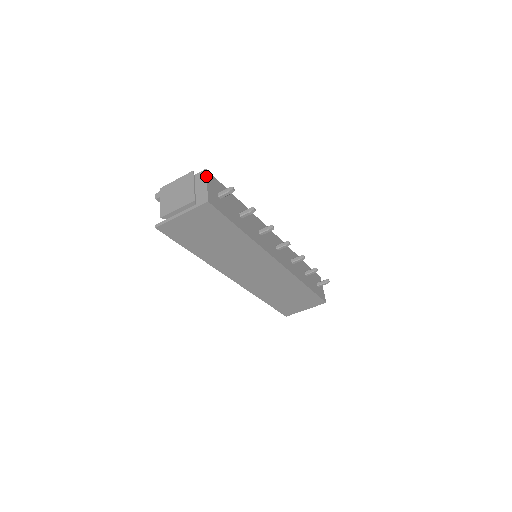
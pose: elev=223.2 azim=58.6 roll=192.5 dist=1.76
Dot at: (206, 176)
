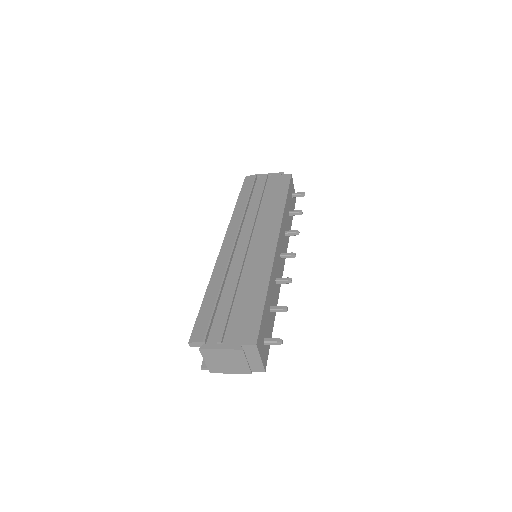
Dot at: (258, 352)
